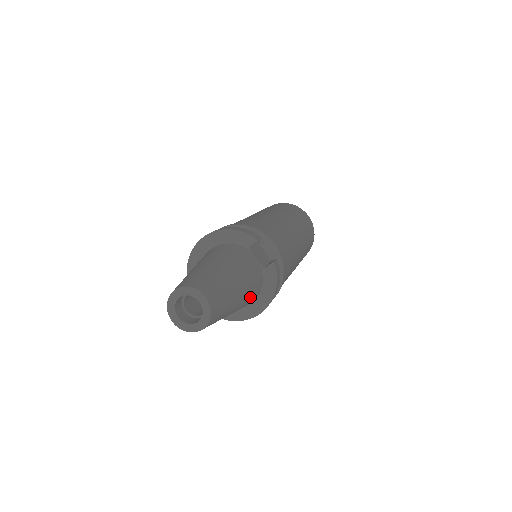
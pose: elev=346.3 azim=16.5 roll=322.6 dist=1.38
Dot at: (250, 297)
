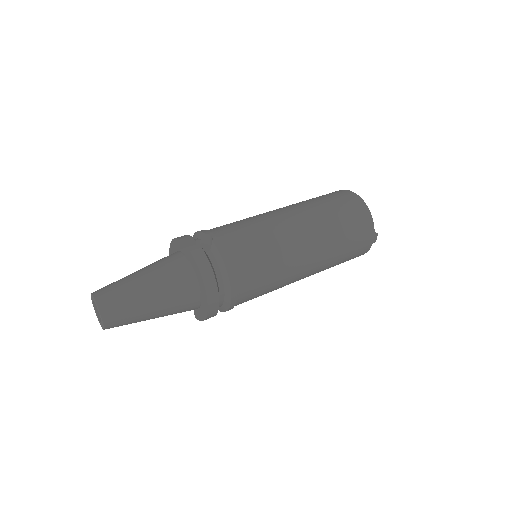
Dot at: (177, 290)
